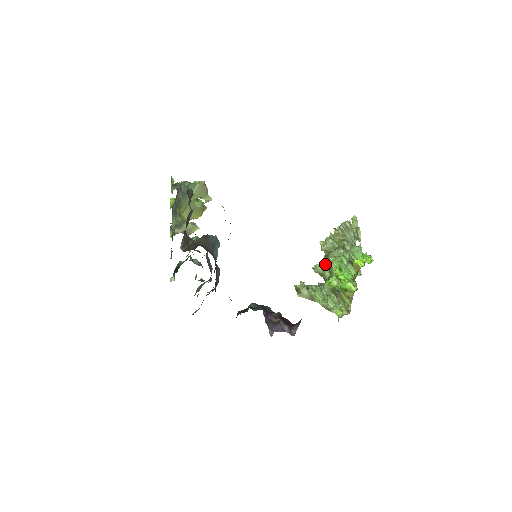
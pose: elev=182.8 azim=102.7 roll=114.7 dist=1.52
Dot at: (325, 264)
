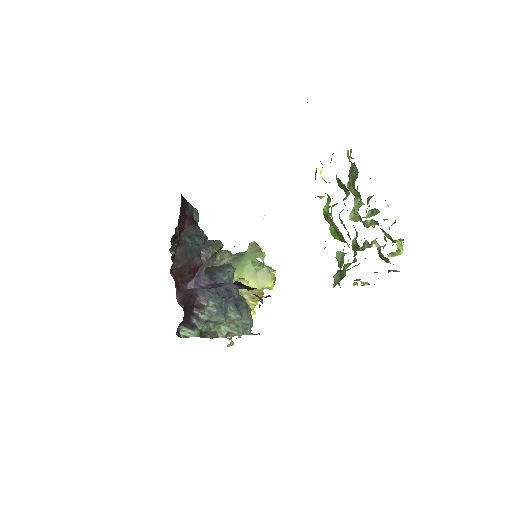
Dot at: (355, 230)
